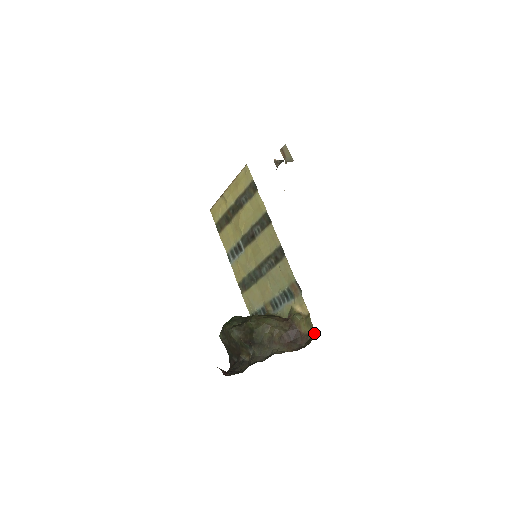
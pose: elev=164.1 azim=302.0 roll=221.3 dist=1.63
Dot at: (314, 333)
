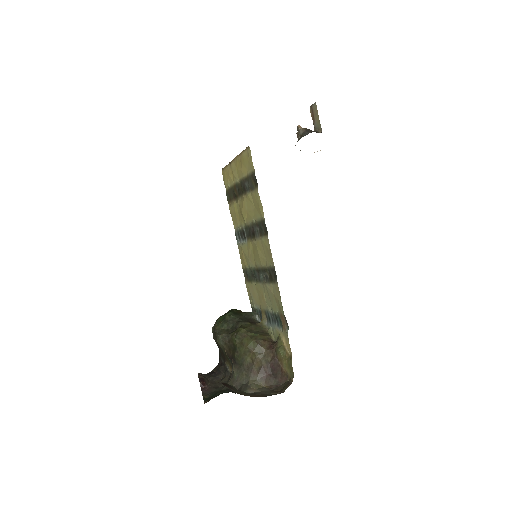
Dot at: occluded
